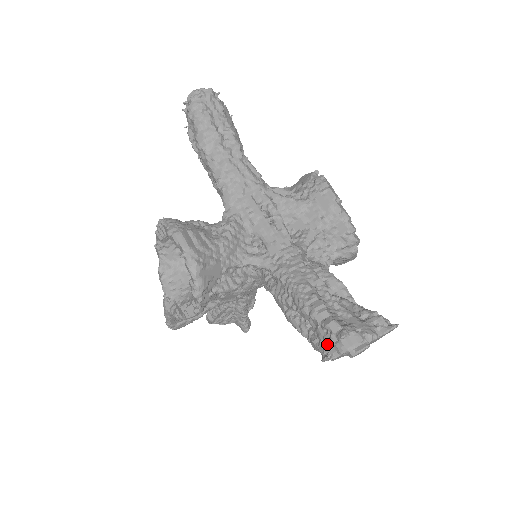
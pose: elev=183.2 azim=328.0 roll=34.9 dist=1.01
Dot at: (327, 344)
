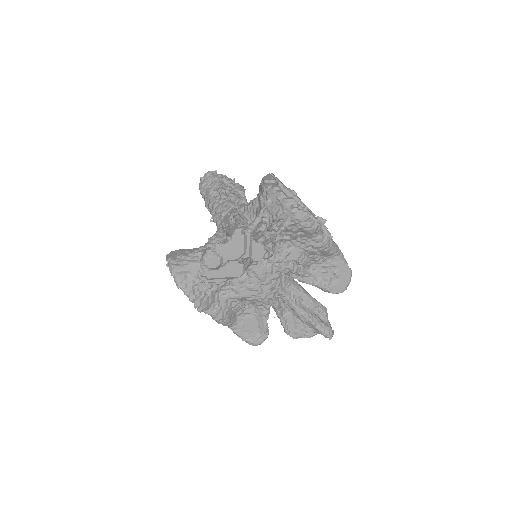
Dot at: occluded
